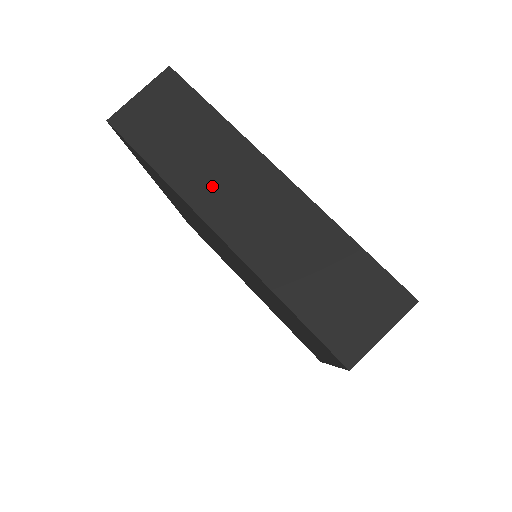
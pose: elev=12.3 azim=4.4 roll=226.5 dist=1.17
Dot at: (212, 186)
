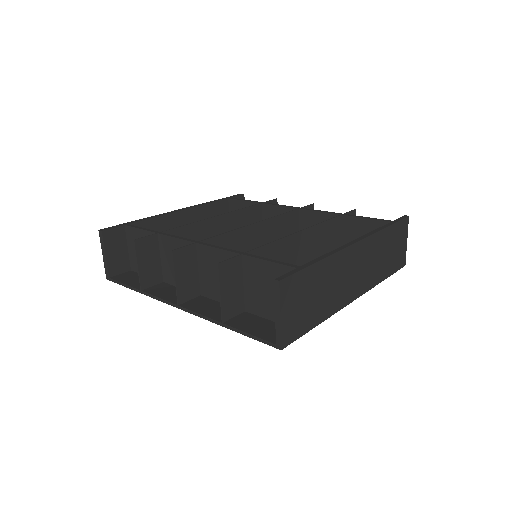
Dot at: (341, 290)
